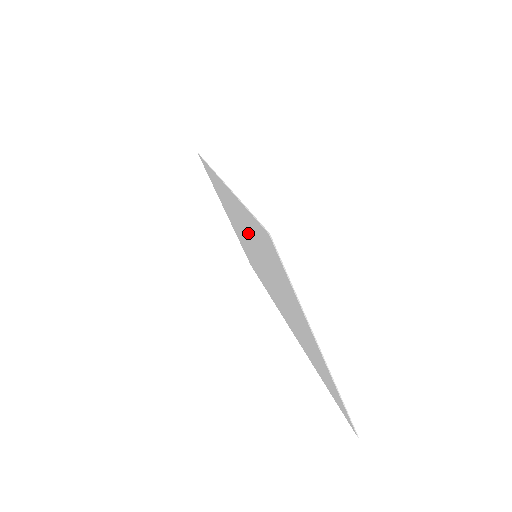
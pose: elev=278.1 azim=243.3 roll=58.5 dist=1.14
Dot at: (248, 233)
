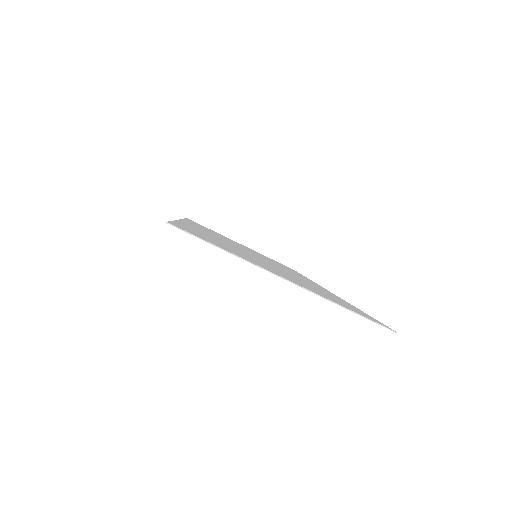
Dot at: occluded
